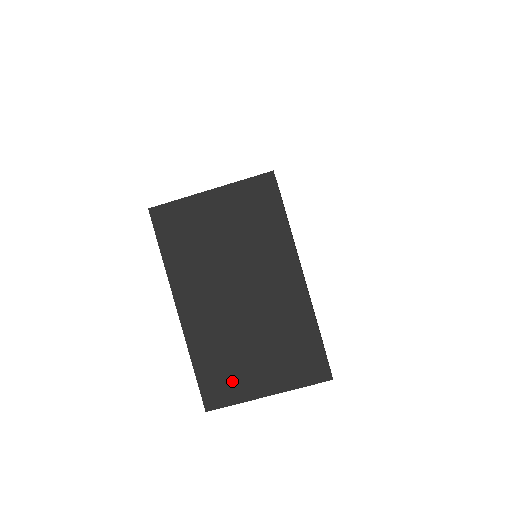
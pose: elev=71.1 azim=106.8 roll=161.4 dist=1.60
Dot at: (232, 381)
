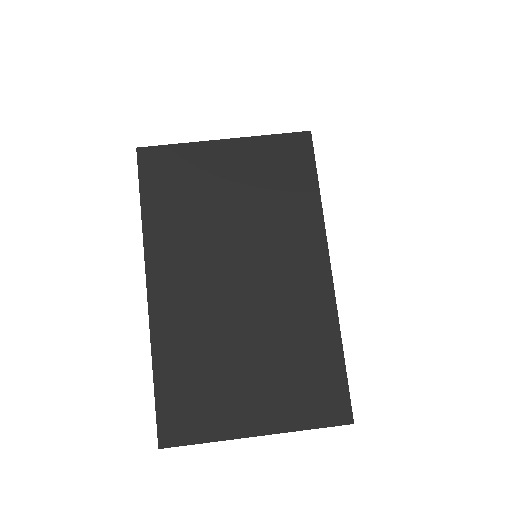
Dot at: (207, 406)
